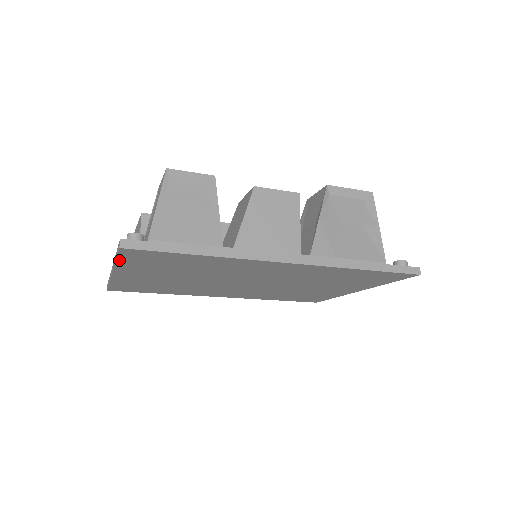
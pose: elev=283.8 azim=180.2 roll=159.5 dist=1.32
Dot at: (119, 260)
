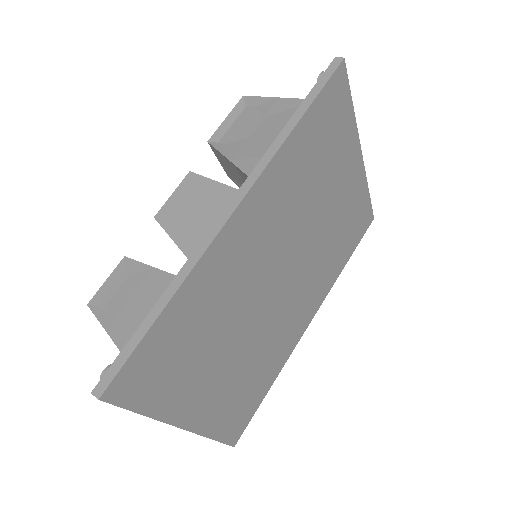
Dot at: (141, 410)
